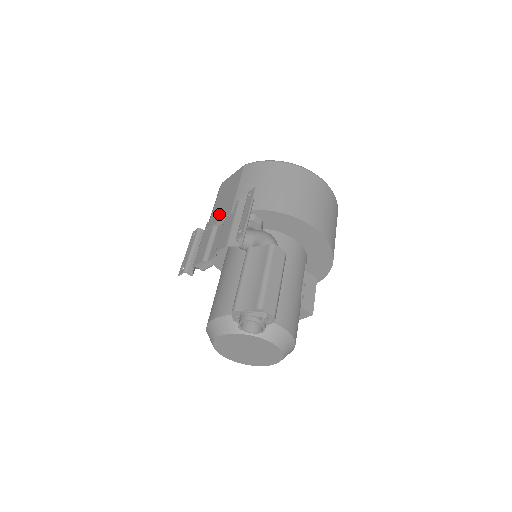
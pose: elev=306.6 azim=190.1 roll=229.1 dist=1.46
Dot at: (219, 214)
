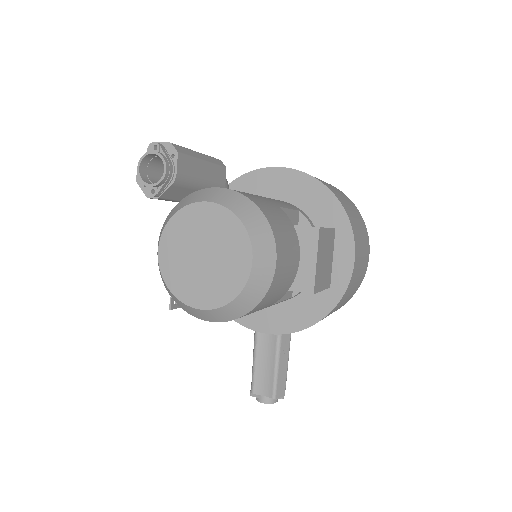
Dot at: occluded
